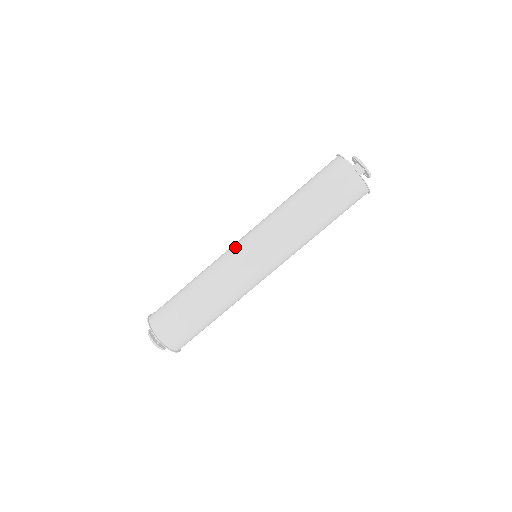
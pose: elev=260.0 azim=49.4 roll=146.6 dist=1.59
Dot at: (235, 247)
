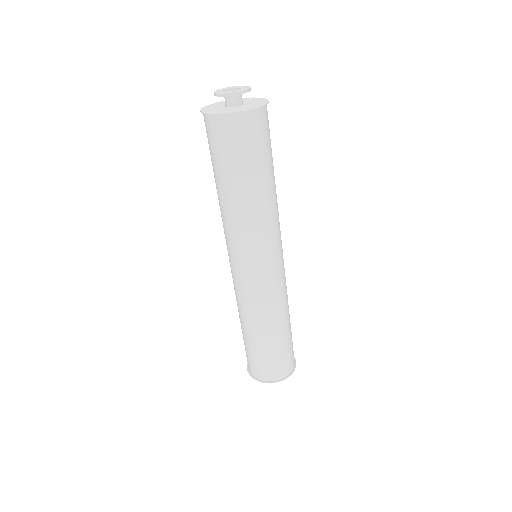
Dot at: (231, 271)
